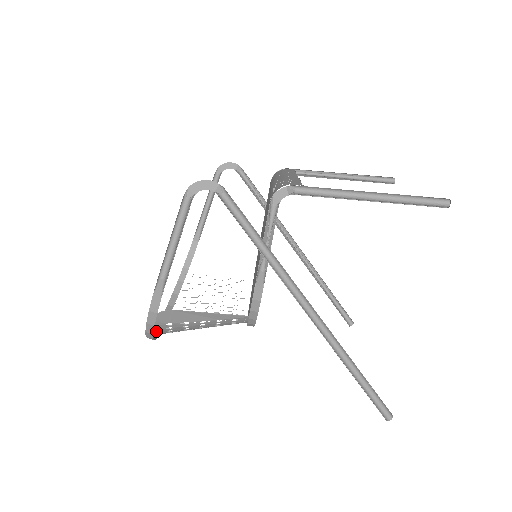
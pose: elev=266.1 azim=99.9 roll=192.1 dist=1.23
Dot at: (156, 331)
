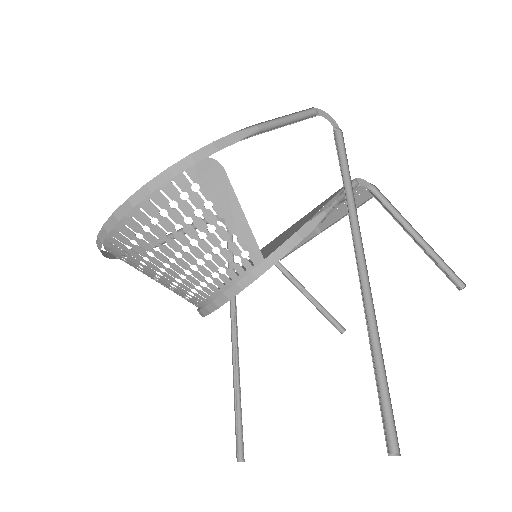
Dot at: (166, 187)
